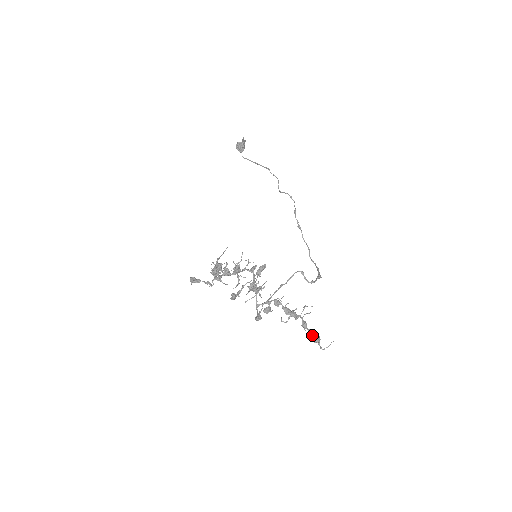
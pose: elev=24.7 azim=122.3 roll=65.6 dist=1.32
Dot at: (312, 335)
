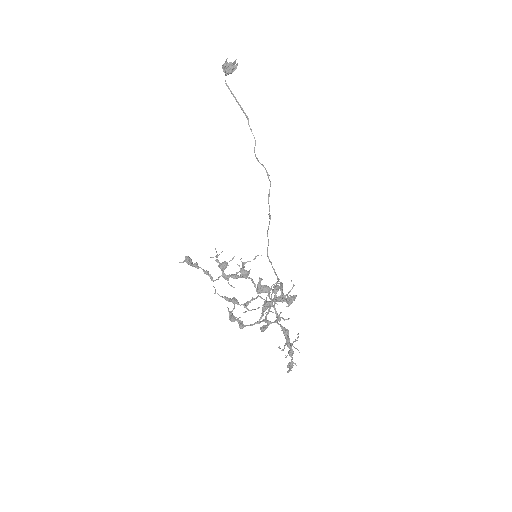
Dot at: (292, 363)
